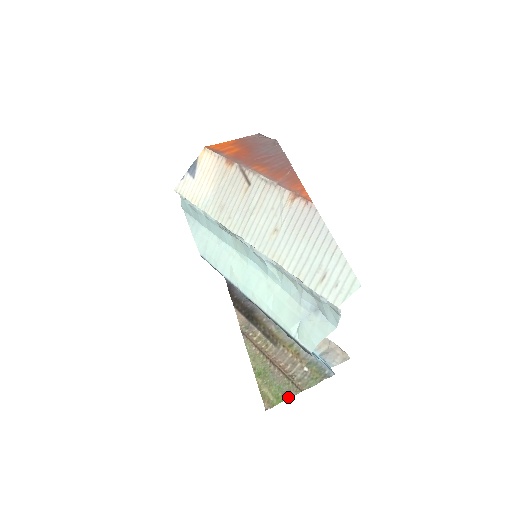
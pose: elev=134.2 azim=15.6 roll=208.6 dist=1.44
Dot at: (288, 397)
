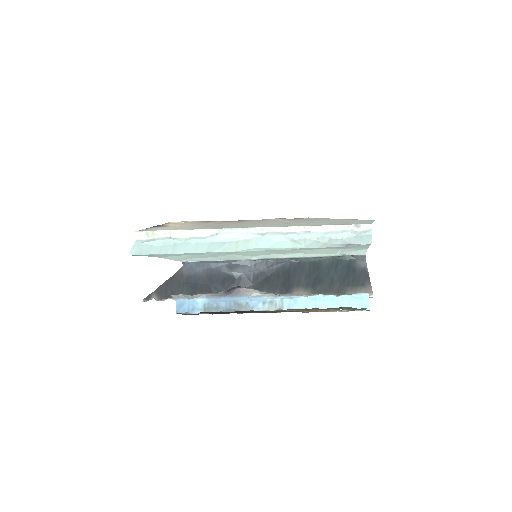
Dot at: occluded
